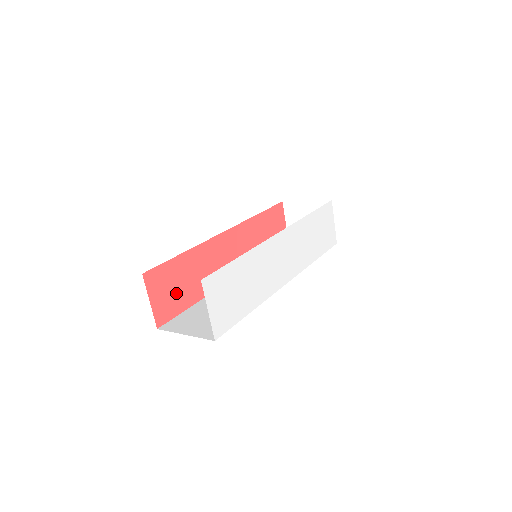
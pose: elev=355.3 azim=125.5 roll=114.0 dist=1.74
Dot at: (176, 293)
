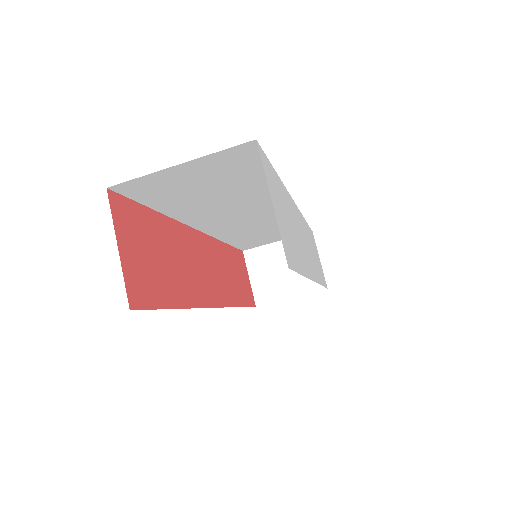
Dot at: (153, 268)
